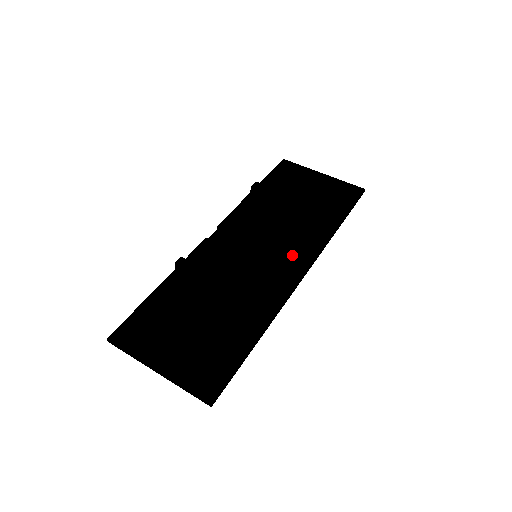
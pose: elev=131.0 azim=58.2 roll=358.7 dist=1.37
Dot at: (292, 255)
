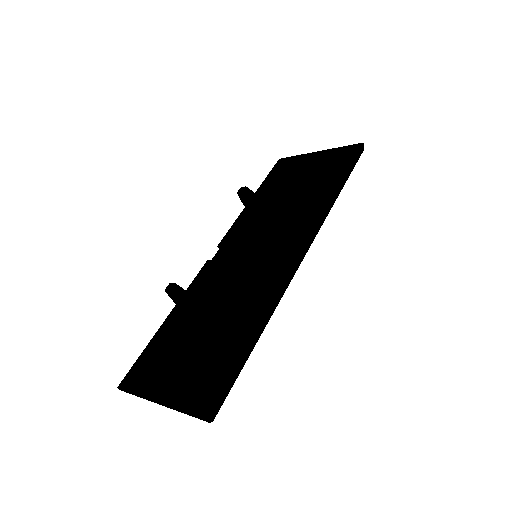
Dot at: (291, 239)
